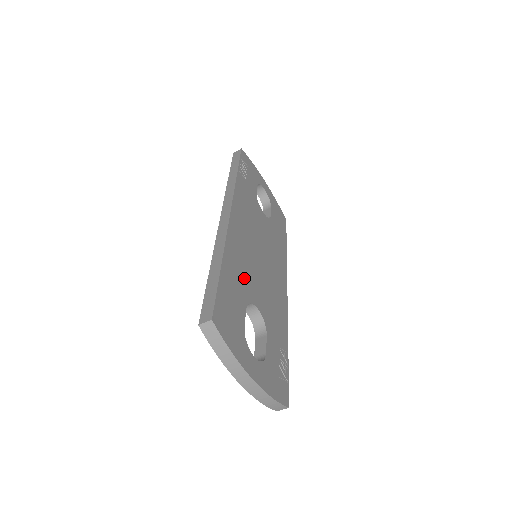
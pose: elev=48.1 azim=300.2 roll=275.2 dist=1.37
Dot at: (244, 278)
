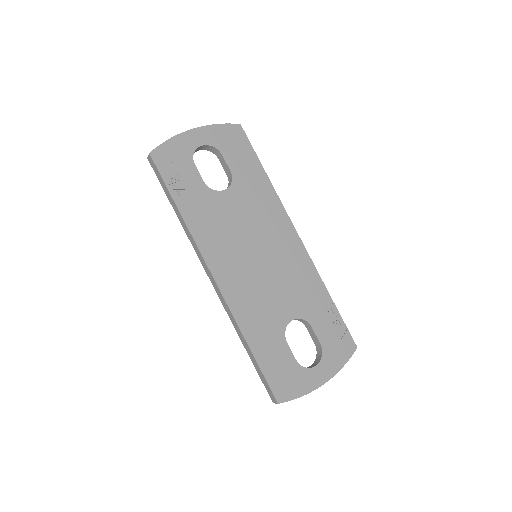
Dot at: (267, 318)
